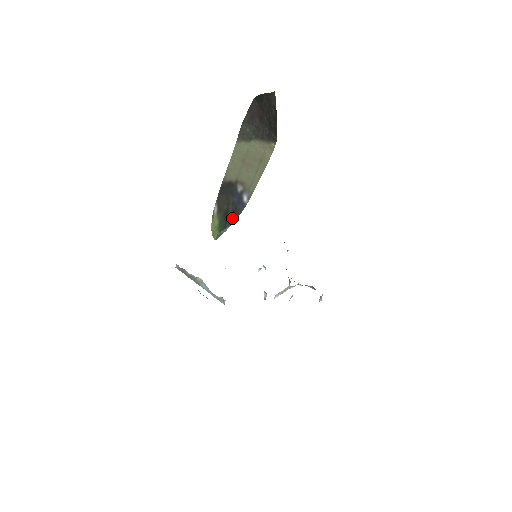
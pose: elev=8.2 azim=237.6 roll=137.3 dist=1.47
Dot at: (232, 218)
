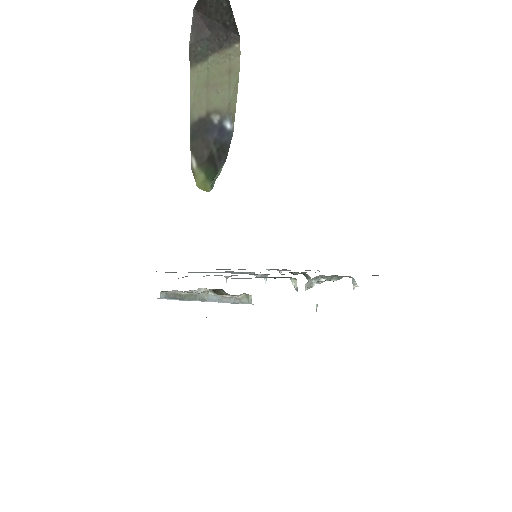
Dot at: (221, 156)
